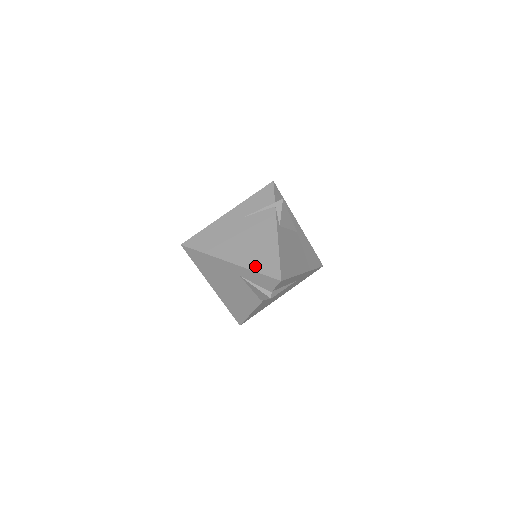
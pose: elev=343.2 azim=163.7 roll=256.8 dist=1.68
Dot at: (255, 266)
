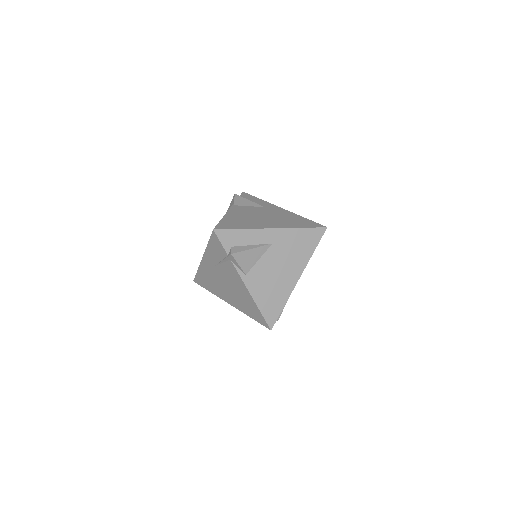
Dot at: (248, 313)
